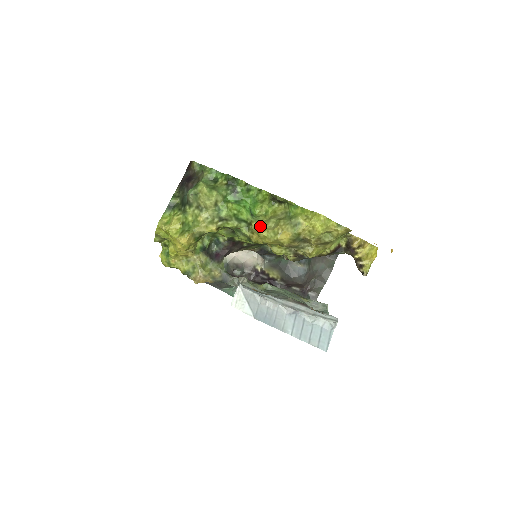
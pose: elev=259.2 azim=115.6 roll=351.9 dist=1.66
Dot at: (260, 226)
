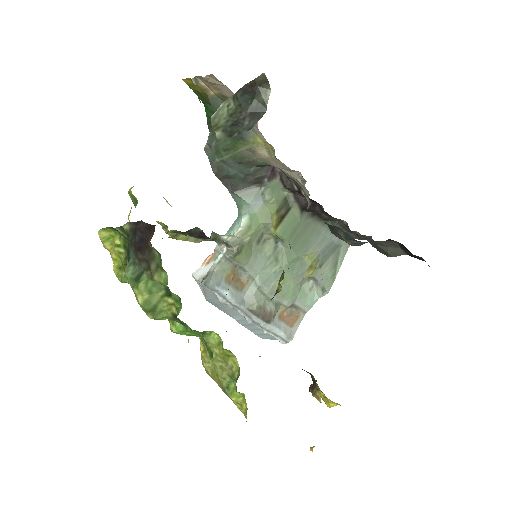
Dot at: (203, 347)
